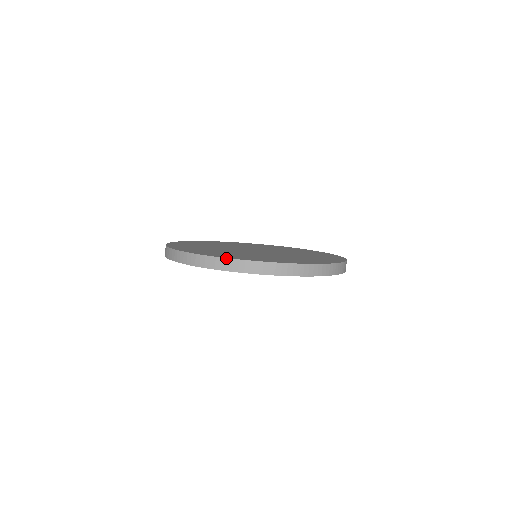
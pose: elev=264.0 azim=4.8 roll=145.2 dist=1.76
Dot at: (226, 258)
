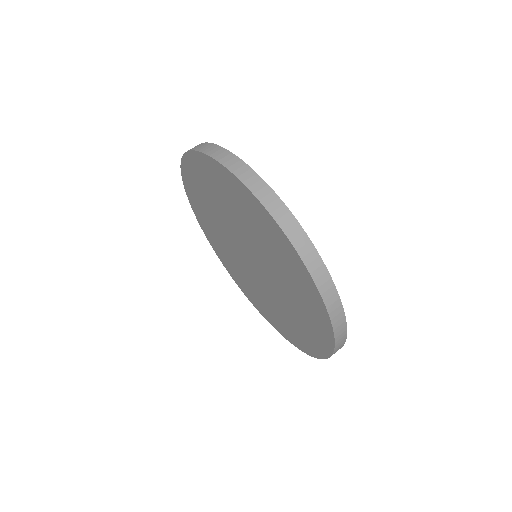
Dot at: occluded
